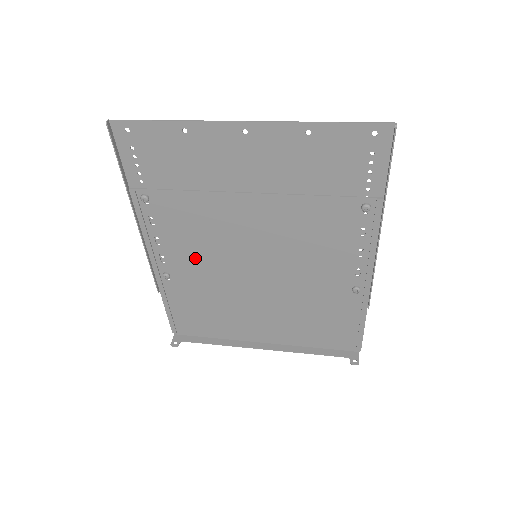
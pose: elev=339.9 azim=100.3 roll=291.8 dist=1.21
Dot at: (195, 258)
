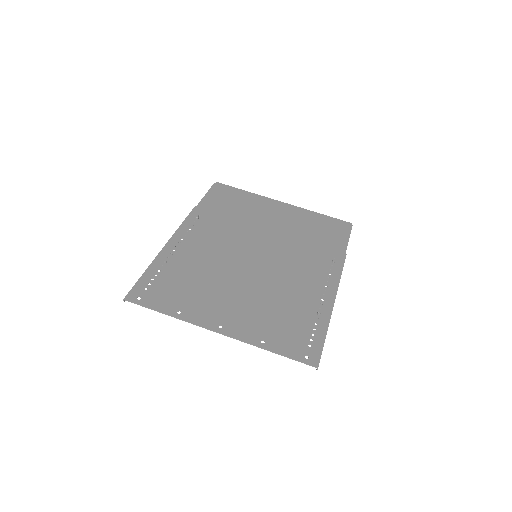
Dot at: (213, 239)
